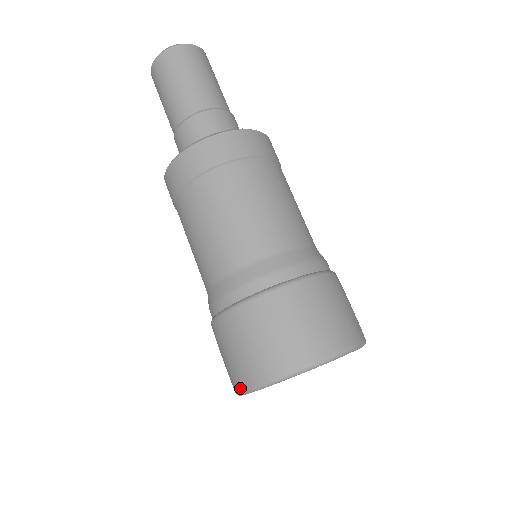
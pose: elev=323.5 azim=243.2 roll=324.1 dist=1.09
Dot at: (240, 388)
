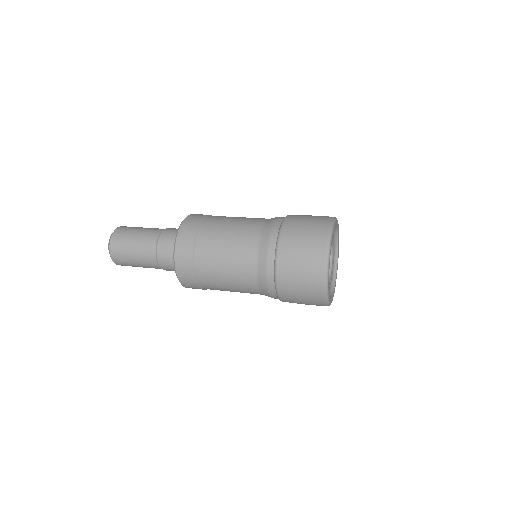
Dot at: (323, 302)
